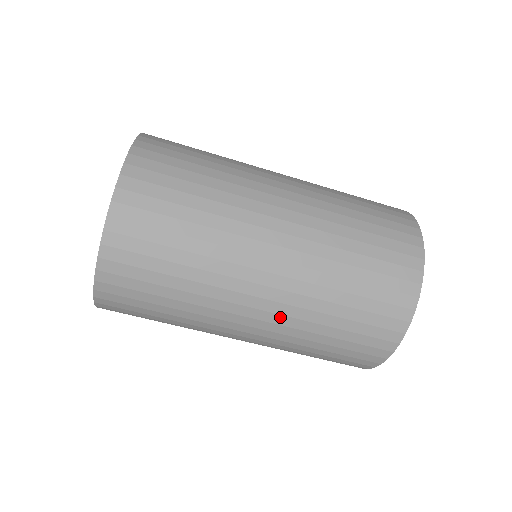
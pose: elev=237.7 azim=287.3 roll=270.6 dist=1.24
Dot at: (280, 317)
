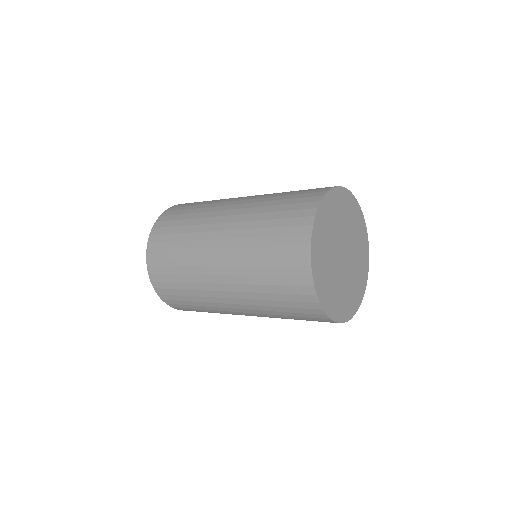
Dot at: occluded
